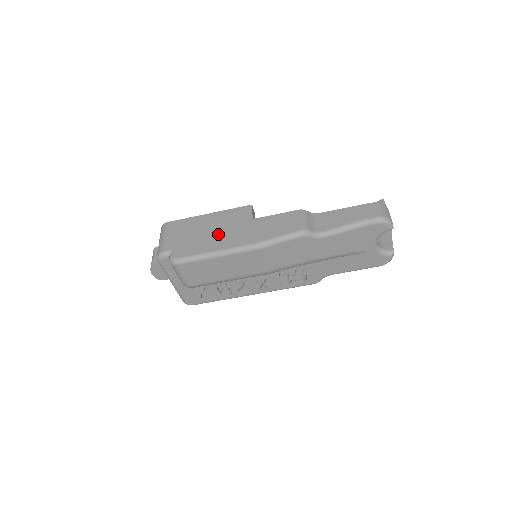
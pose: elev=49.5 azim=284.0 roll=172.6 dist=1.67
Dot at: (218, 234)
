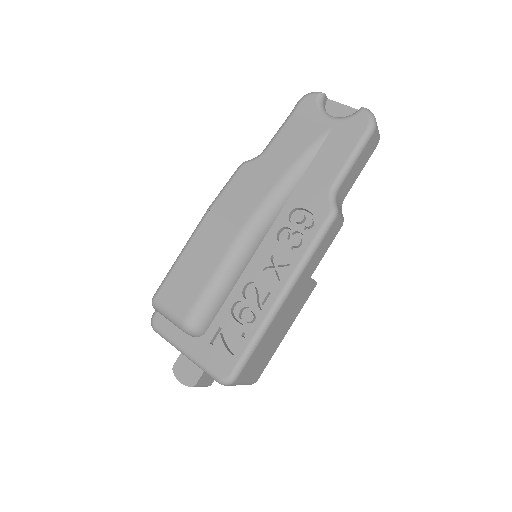
Dot at: occluded
